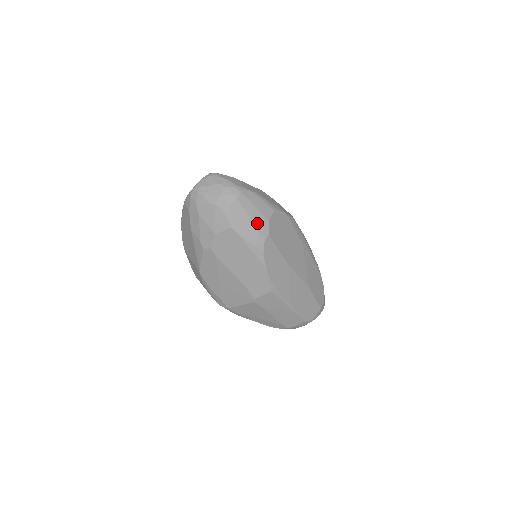
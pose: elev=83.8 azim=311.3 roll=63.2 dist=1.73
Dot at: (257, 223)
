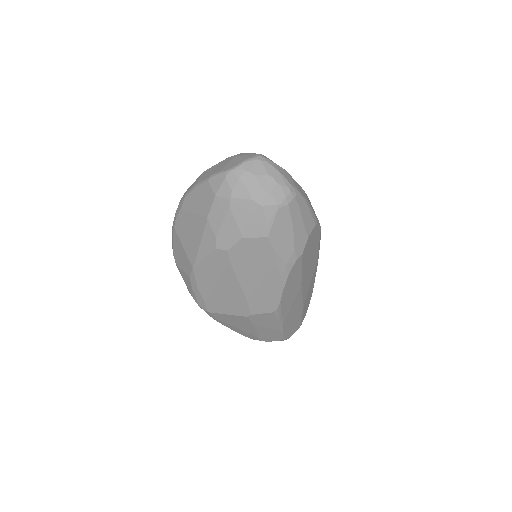
Dot at: (297, 238)
